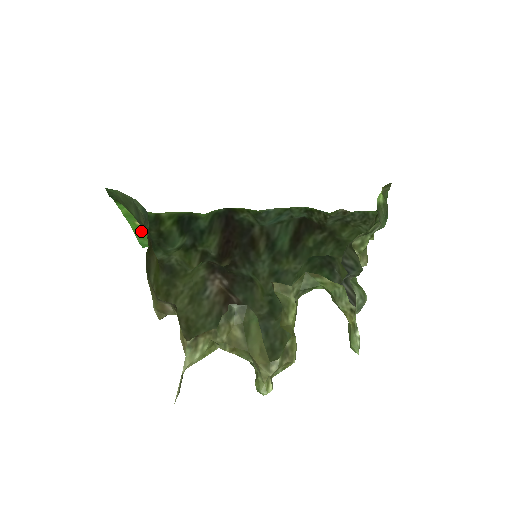
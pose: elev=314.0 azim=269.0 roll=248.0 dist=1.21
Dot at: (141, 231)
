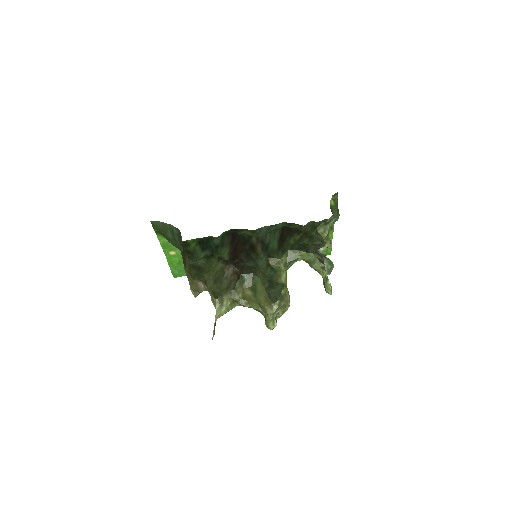
Dot at: (173, 261)
